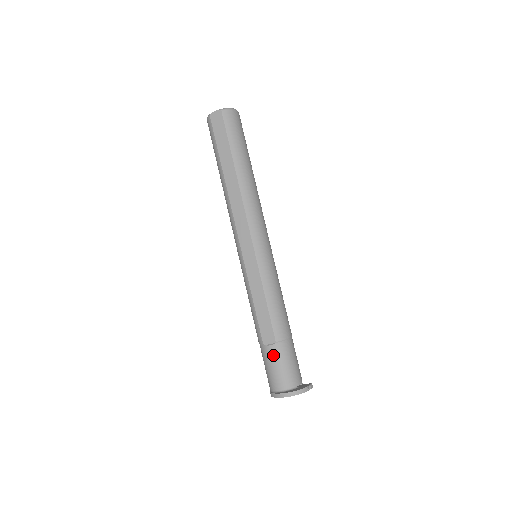
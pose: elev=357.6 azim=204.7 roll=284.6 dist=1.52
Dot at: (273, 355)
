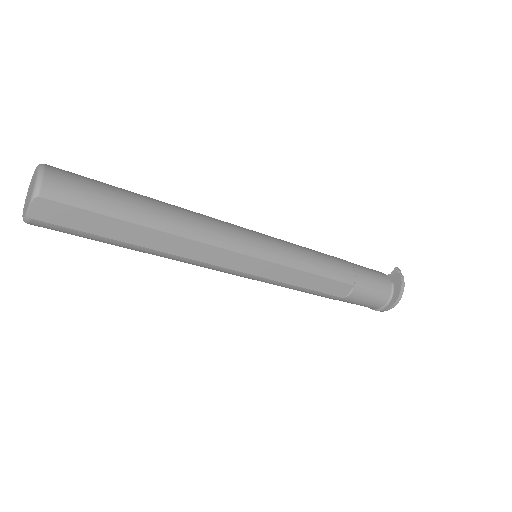
Dot at: (360, 294)
